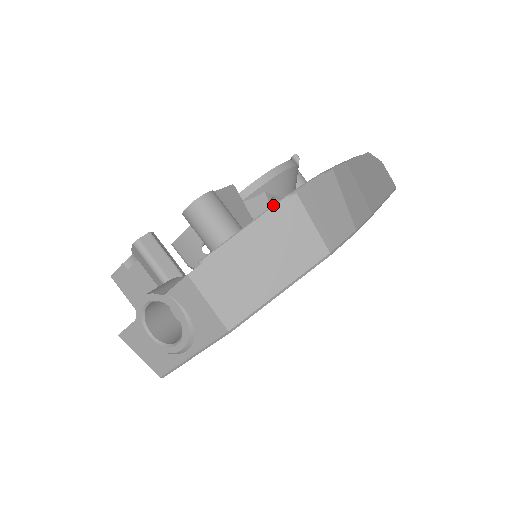
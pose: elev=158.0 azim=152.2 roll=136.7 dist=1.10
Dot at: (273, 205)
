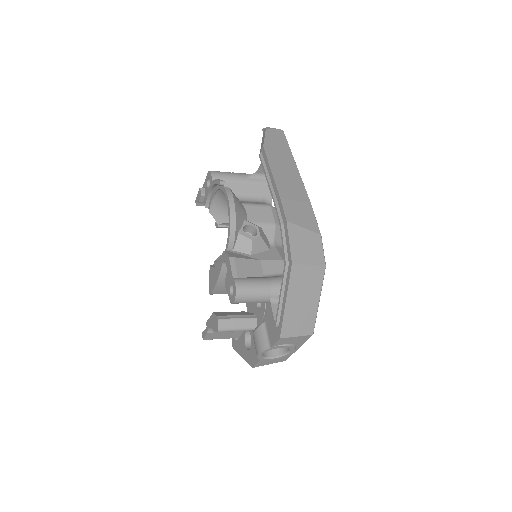
Dot at: (284, 275)
